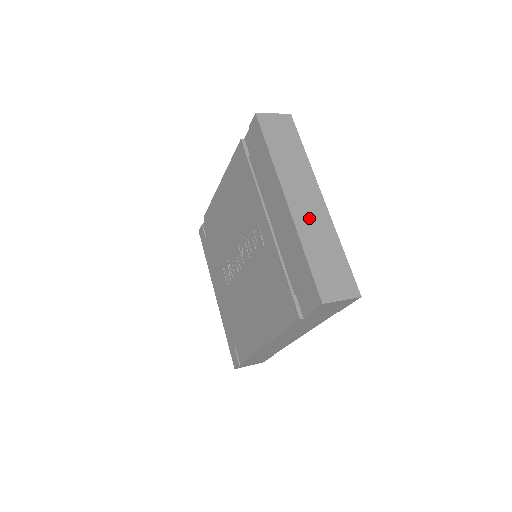
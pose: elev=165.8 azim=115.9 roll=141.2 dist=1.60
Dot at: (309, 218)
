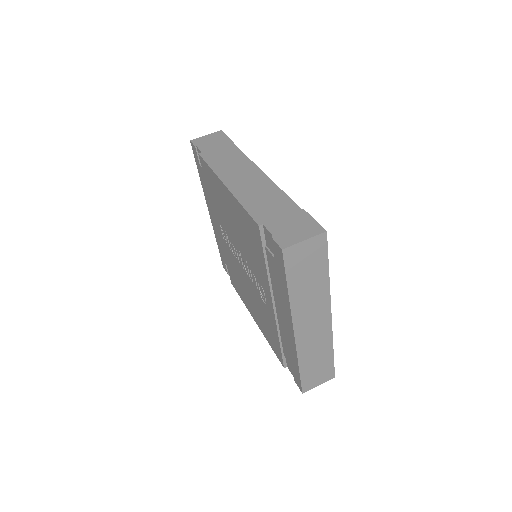
Dot at: (311, 340)
